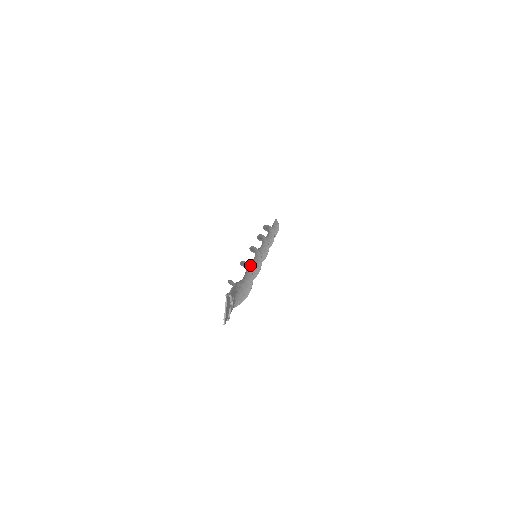
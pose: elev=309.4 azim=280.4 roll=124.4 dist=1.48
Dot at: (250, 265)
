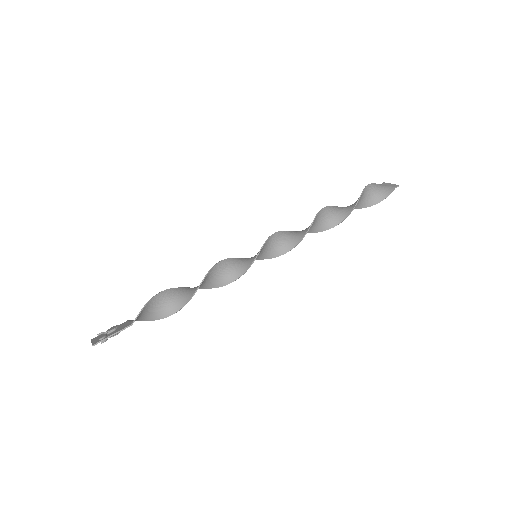
Dot at: (221, 274)
